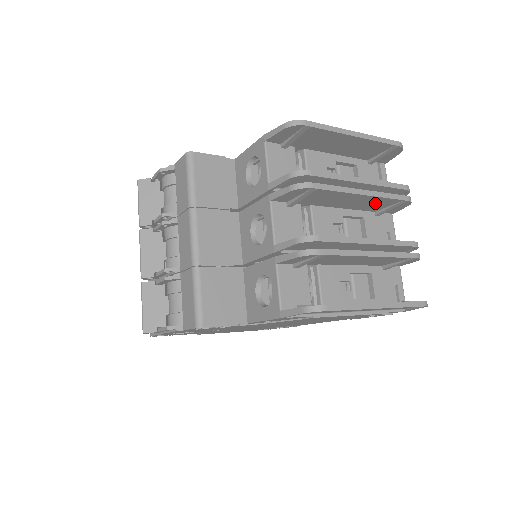
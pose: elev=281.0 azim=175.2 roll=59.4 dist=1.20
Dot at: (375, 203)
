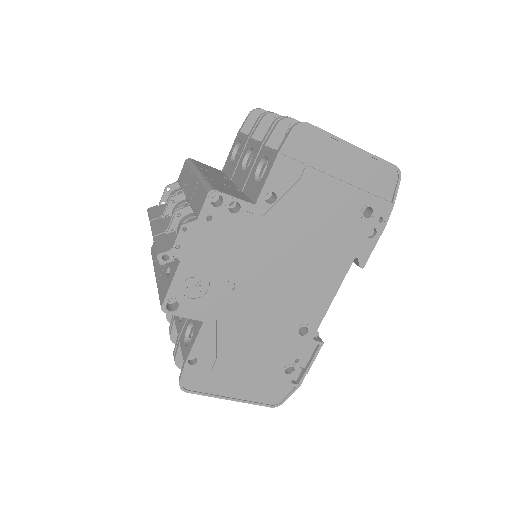
Dot at: occluded
